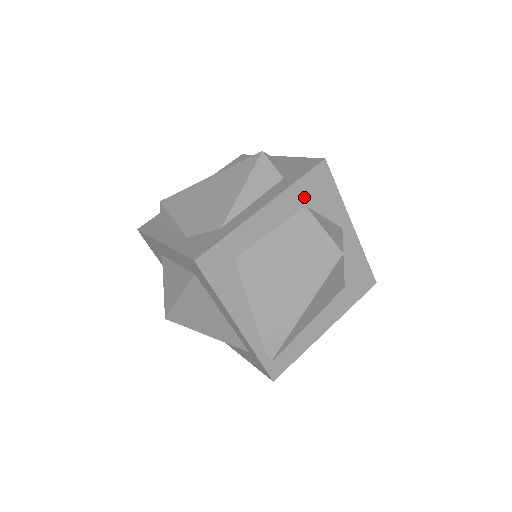
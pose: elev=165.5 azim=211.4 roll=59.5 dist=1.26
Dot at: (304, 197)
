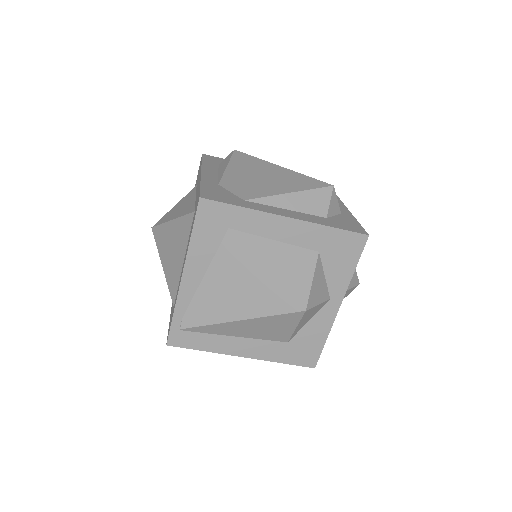
Dot at: (324, 244)
